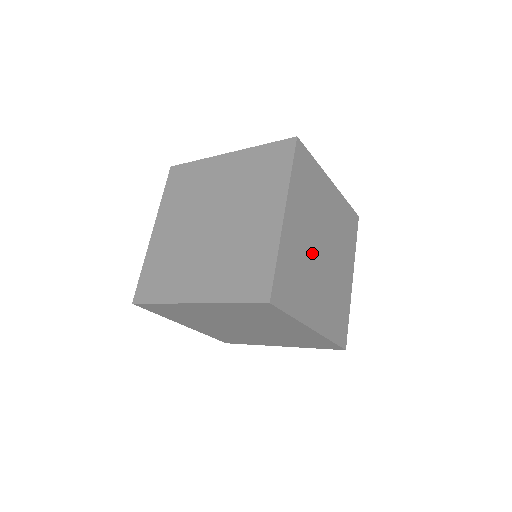
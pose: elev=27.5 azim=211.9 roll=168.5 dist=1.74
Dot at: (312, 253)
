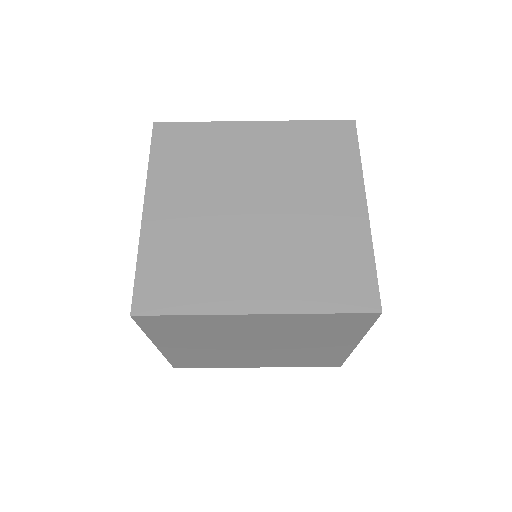
Dot at: occluded
